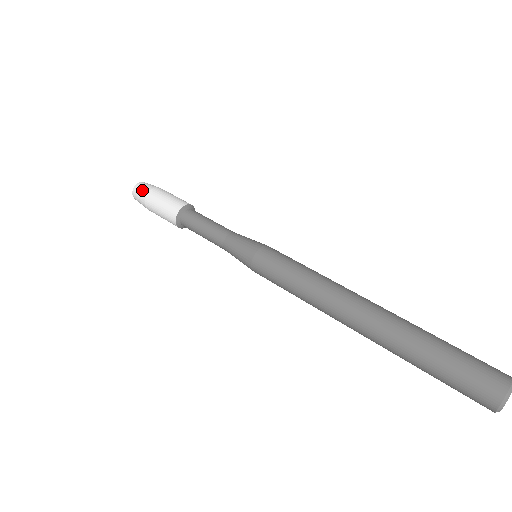
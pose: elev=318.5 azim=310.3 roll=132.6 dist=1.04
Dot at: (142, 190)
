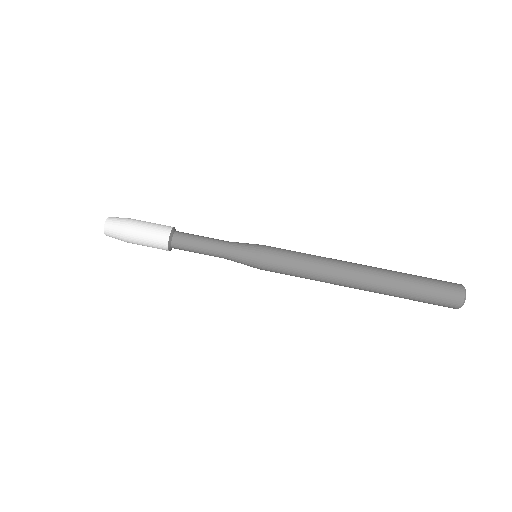
Dot at: (116, 238)
